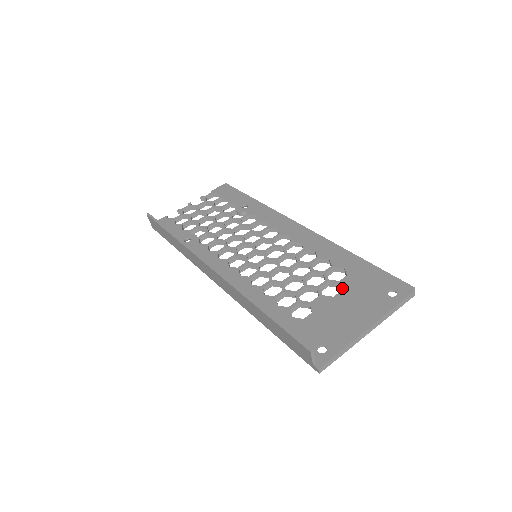
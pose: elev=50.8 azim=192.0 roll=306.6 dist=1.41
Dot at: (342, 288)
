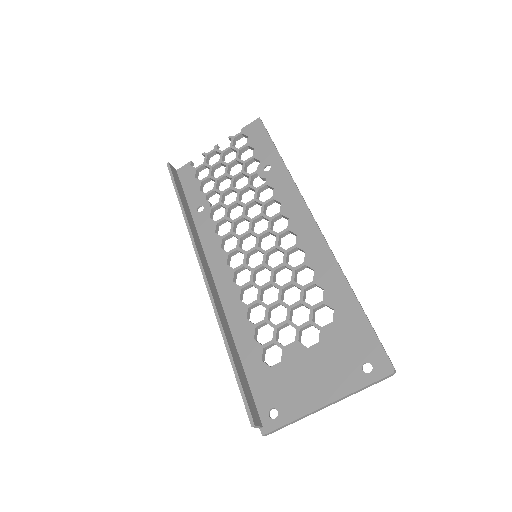
Dot at: (320, 339)
